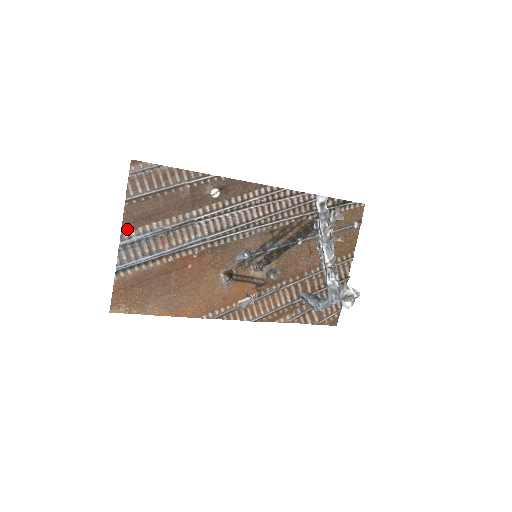
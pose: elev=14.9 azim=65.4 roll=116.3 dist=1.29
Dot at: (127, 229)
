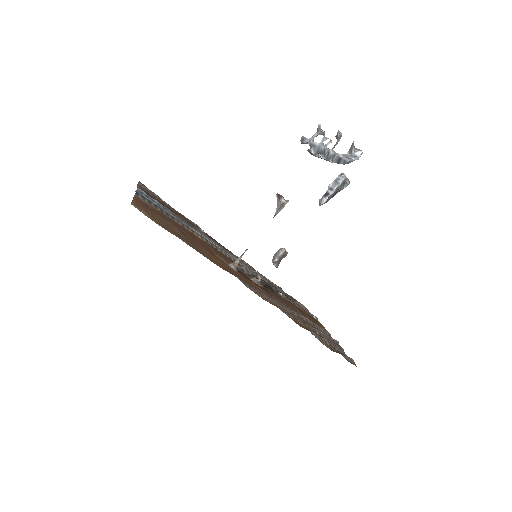
Dot at: occluded
